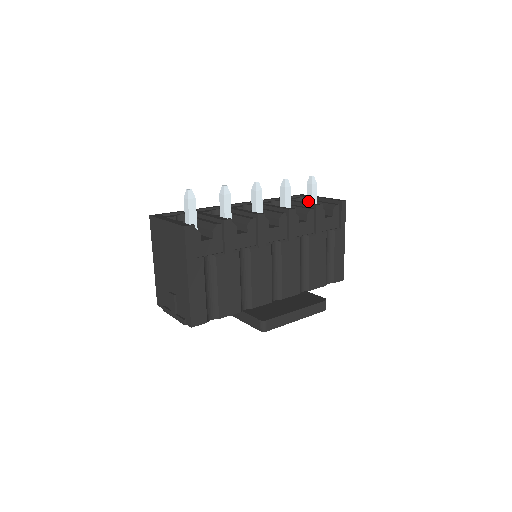
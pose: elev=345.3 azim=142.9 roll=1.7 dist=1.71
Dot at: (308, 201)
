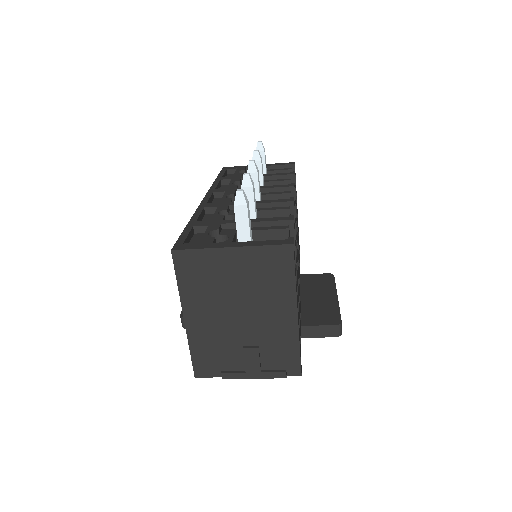
Dot at: occluded
